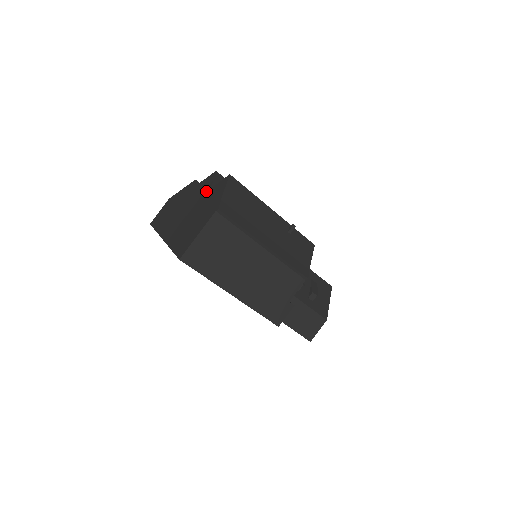
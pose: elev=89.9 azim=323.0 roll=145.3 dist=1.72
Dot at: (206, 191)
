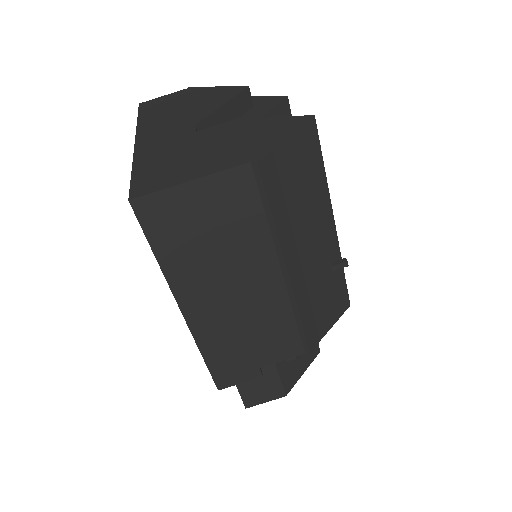
Dot at: (253, 115)
